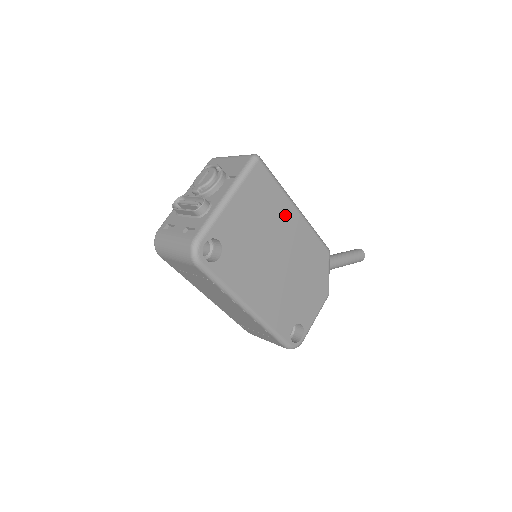
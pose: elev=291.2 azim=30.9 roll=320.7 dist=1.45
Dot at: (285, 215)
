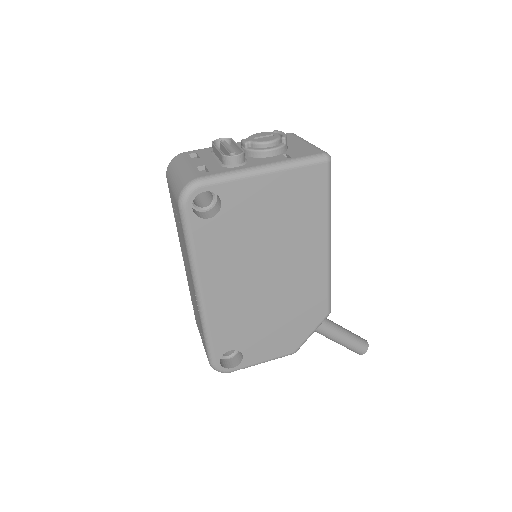
Dot at: (311, 239)
